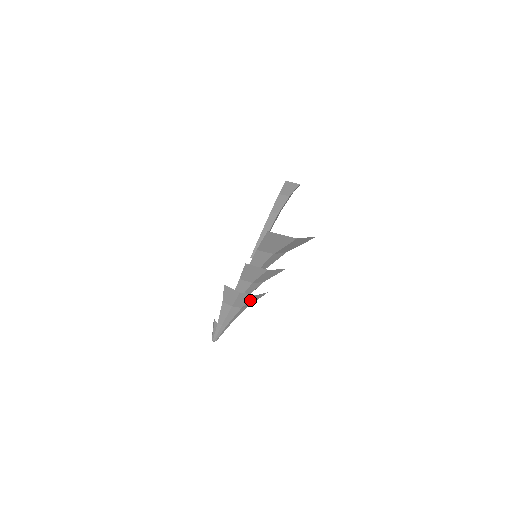
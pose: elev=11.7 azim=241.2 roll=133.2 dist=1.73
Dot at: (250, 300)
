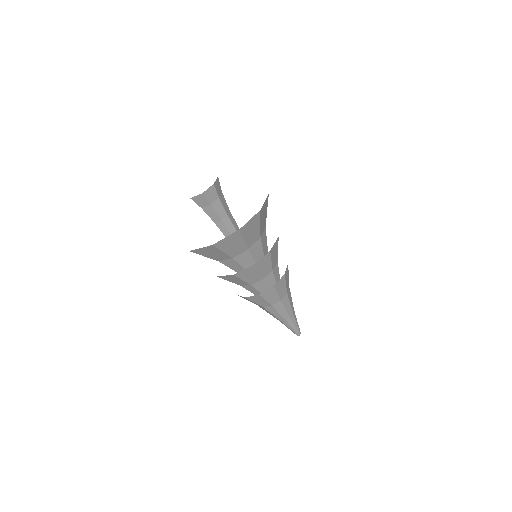
Dot at: (264, 299)
